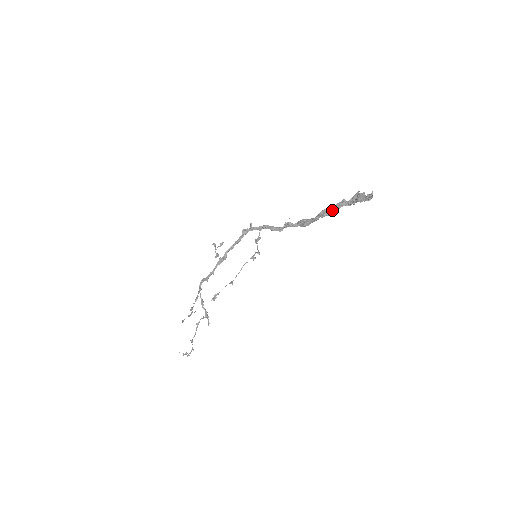
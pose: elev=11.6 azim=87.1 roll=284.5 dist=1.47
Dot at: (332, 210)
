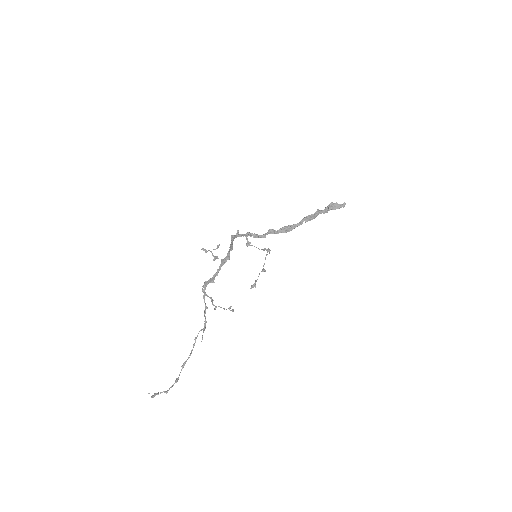
Dot at: (313, 216)
